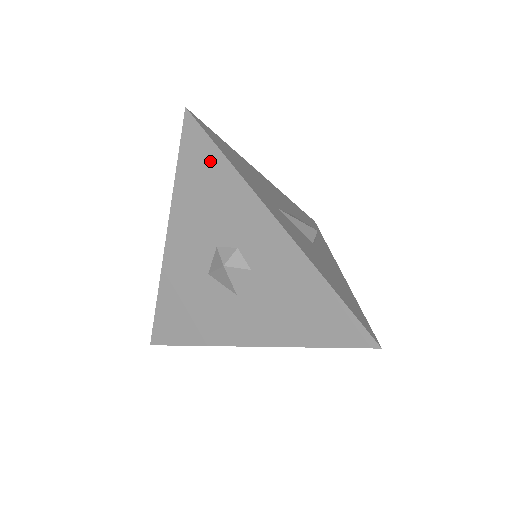
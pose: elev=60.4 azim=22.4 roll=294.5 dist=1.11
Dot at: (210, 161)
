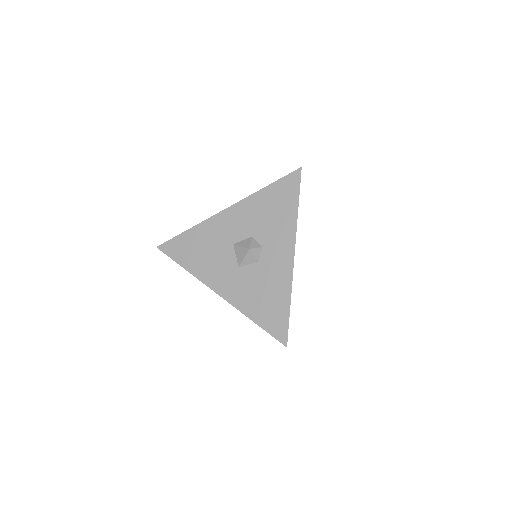
Dot at: (289, 199)
